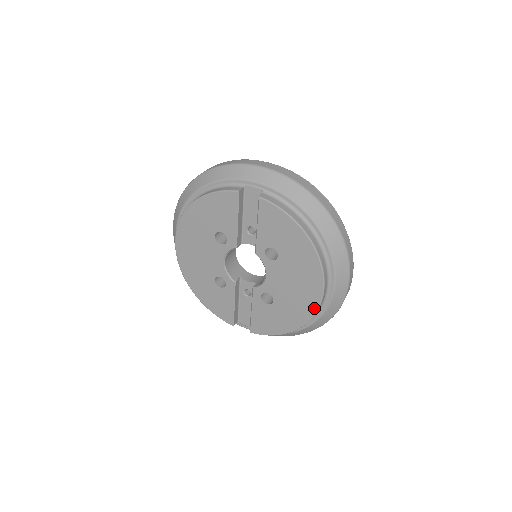
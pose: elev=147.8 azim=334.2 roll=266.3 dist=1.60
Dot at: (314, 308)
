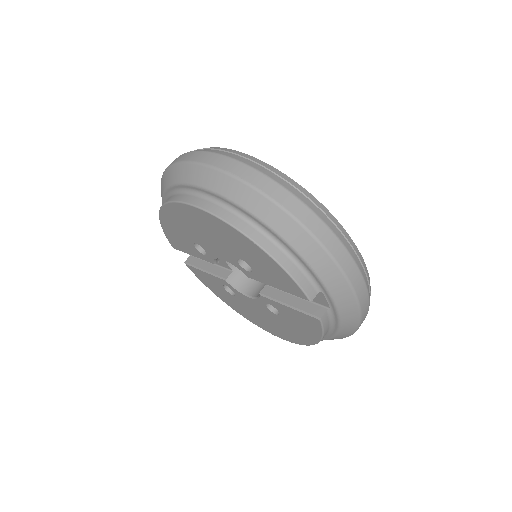
Dot at: (258, 325)
